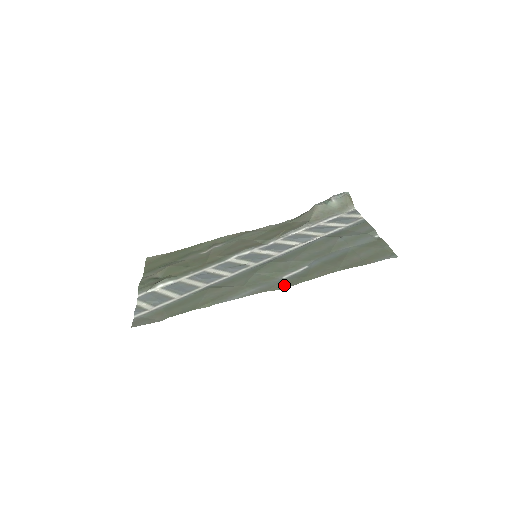
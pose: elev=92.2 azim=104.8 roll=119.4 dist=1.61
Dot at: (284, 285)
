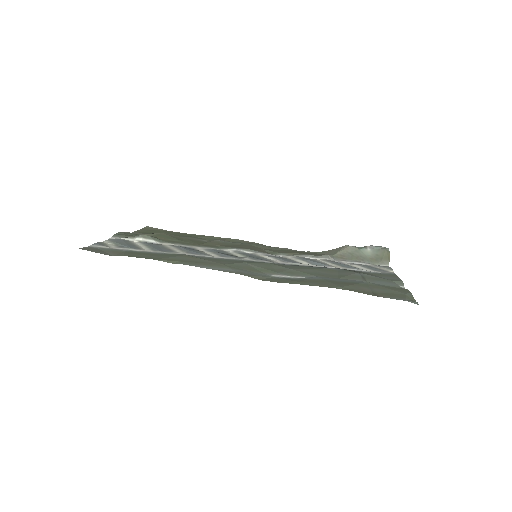
Dot at: (268, 279)
